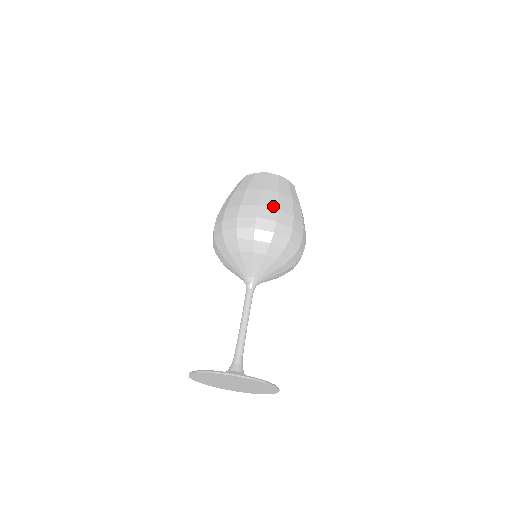
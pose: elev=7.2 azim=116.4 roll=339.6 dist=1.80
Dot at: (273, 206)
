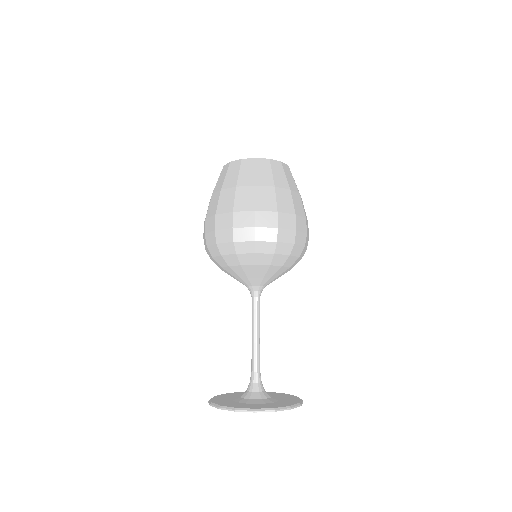
Dot at: (290, 211)
